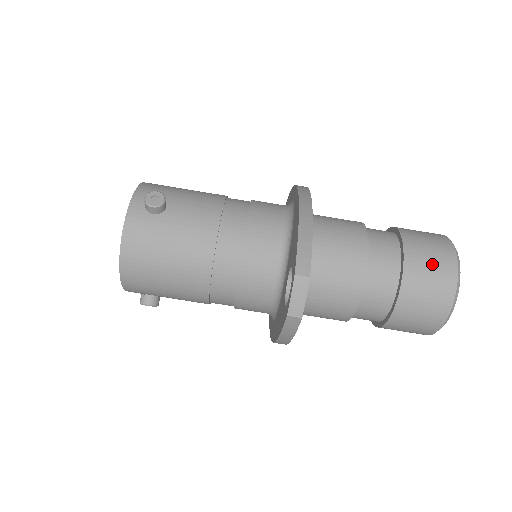
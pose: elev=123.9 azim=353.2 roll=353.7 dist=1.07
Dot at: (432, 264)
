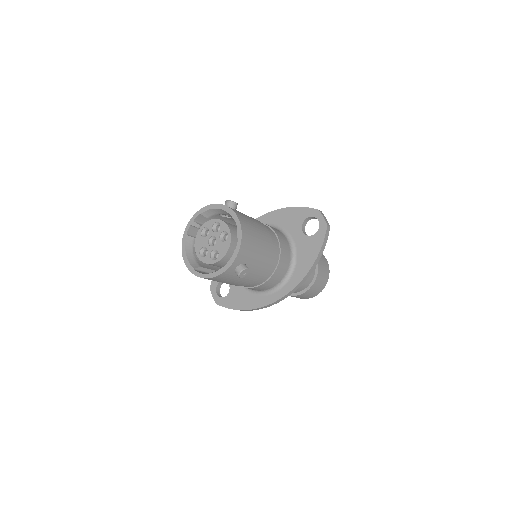
Dot at: occluded
